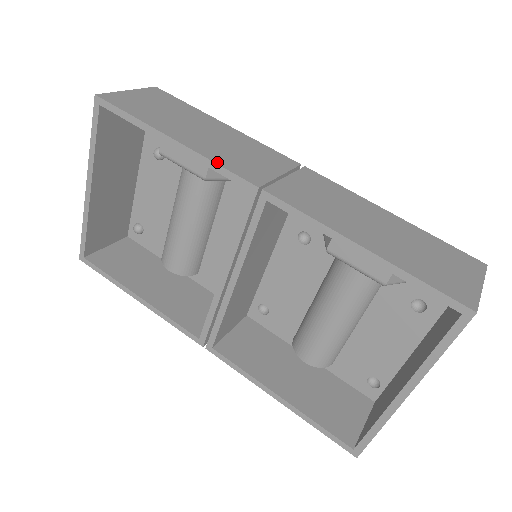
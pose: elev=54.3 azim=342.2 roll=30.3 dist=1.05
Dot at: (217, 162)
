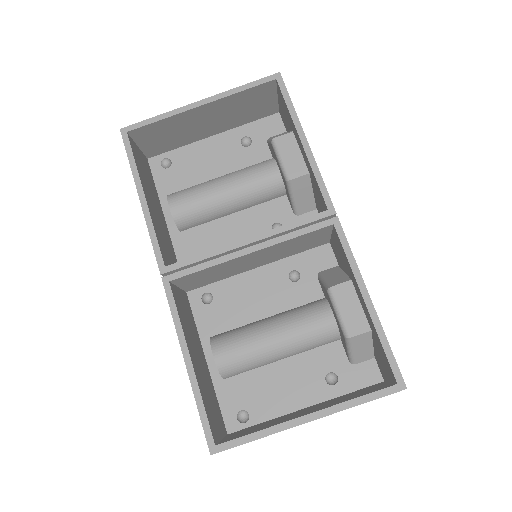
Dot at: (322, 178)
